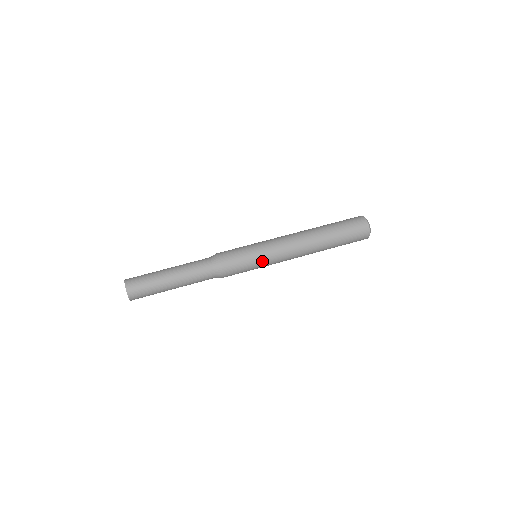
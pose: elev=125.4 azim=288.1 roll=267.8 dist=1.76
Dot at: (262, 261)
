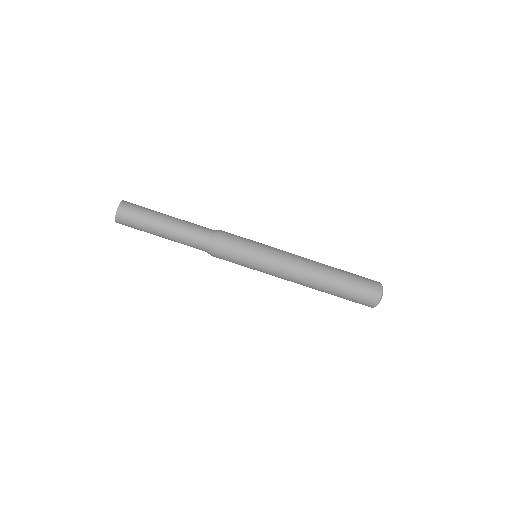
Dot at: (255, 269)
